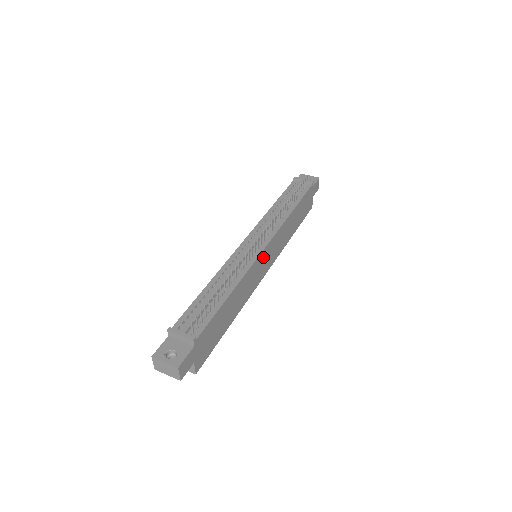
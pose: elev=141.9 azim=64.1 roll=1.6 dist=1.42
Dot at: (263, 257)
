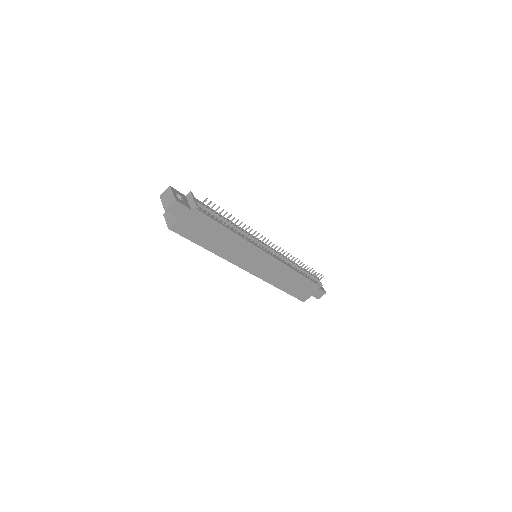
Dot at: (260, 257)
